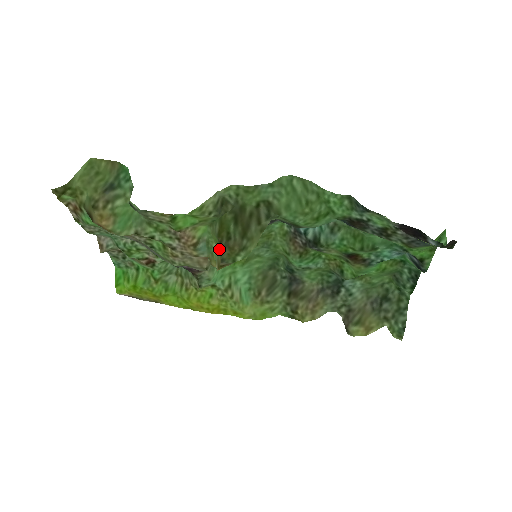
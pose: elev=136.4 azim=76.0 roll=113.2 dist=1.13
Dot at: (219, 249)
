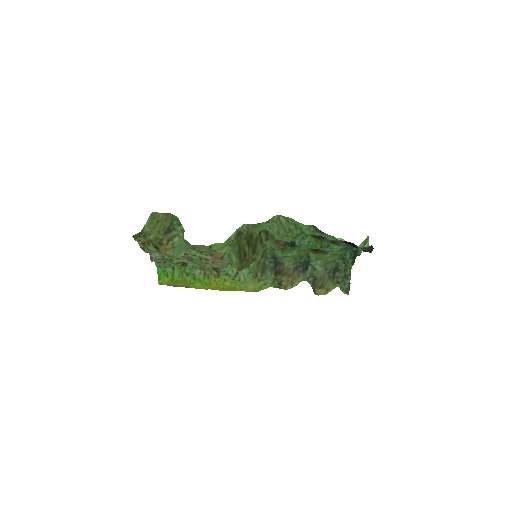
Dot at: (238, 260)
